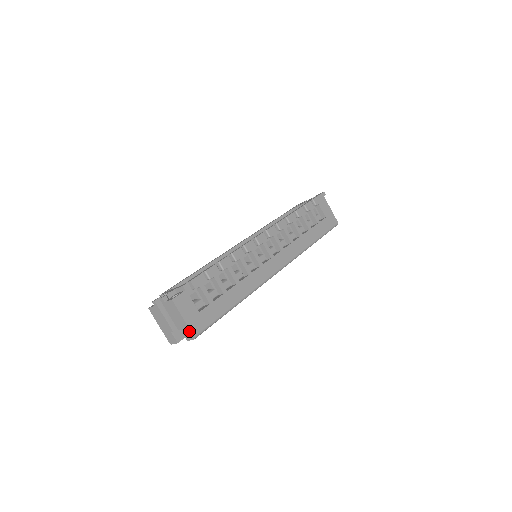
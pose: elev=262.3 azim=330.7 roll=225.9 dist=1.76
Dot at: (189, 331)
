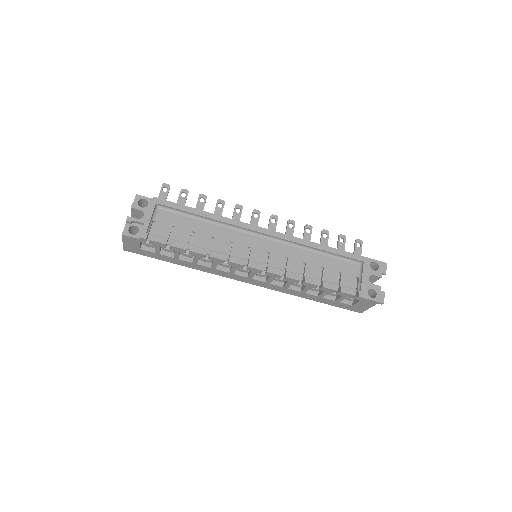
Dot at: (124, 246)
